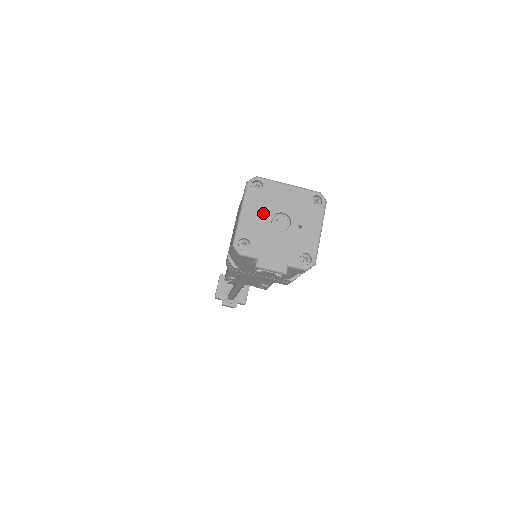
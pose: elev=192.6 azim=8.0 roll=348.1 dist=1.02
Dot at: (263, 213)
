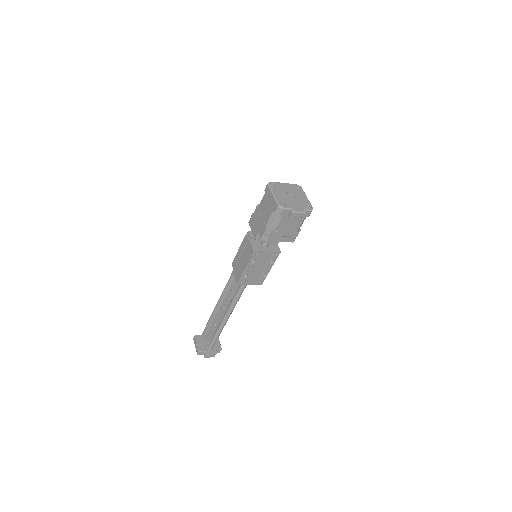
Dot at: (282, 193)
